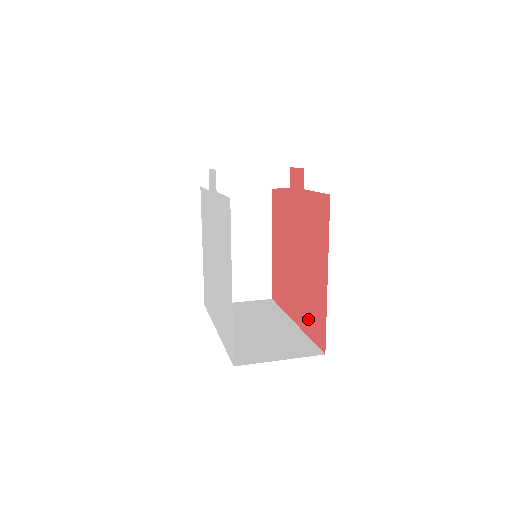
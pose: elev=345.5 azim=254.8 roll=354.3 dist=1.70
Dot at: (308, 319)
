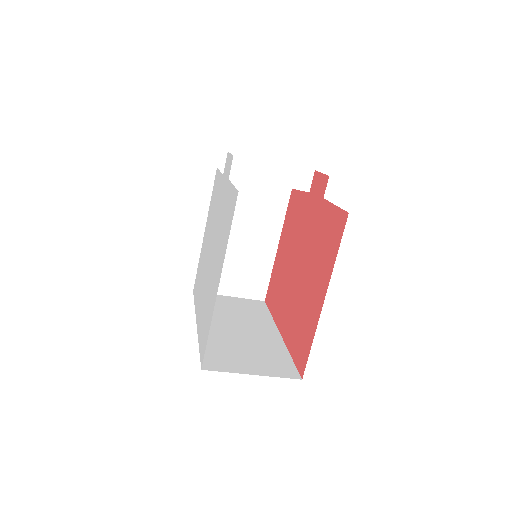
Dot at: (294, 336)
